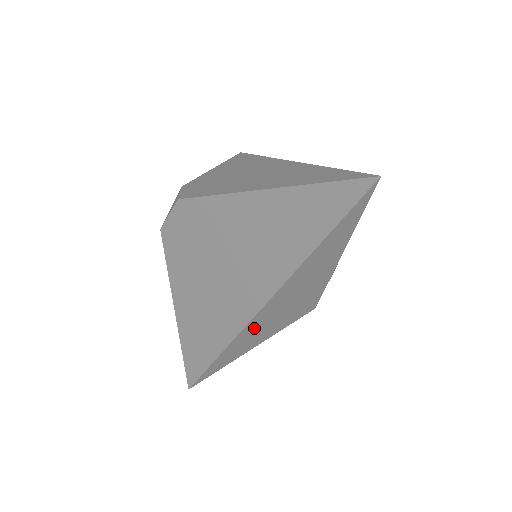
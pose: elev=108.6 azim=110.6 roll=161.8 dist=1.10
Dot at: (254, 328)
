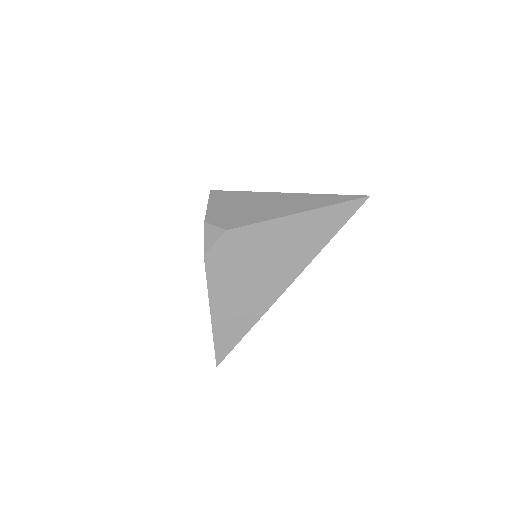
Dot at: occluded
